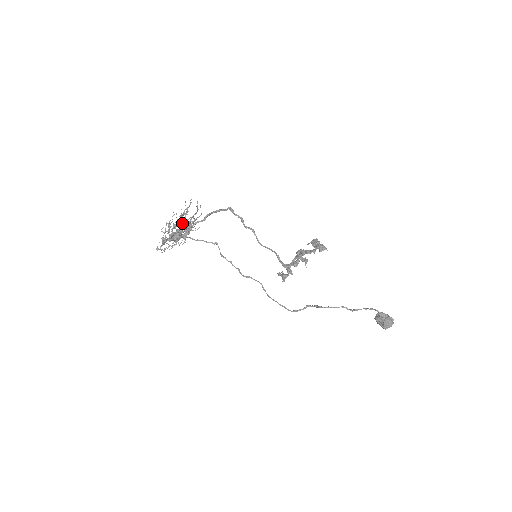
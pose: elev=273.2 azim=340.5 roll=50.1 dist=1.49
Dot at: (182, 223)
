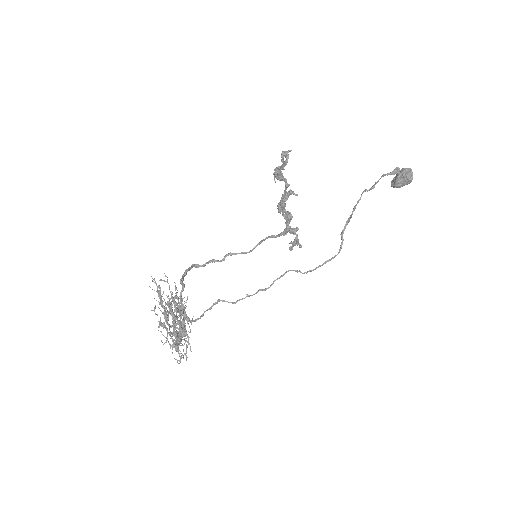
Dot at: occluded
